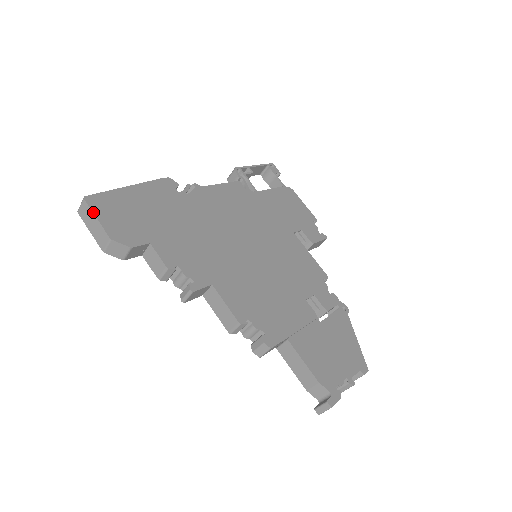
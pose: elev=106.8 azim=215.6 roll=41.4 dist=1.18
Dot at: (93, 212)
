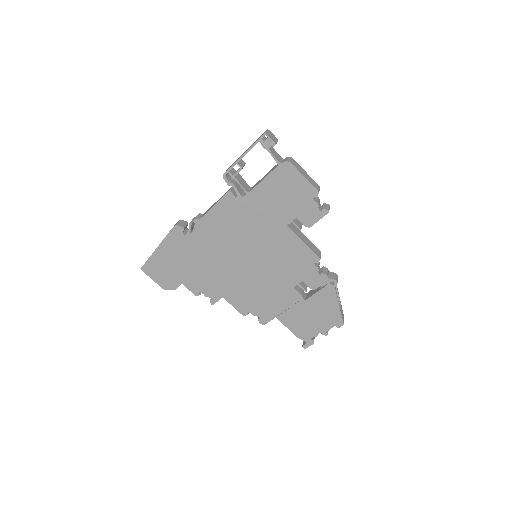
Dot at: occluded
